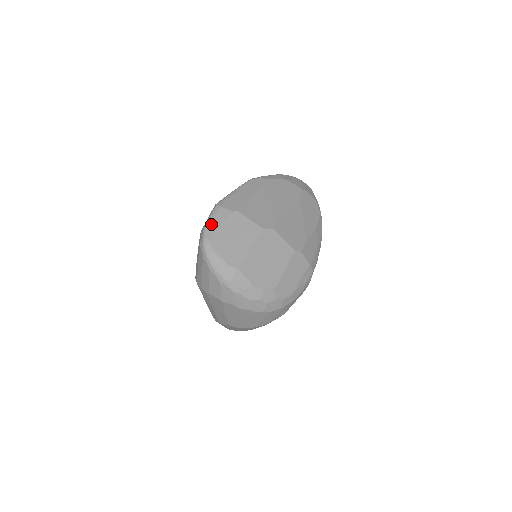
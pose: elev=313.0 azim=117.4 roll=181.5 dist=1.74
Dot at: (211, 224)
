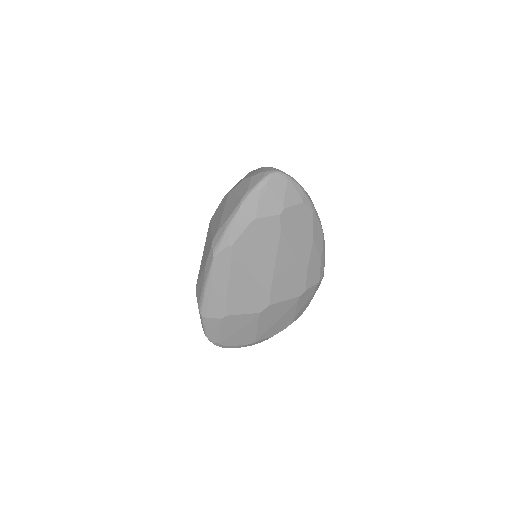
Dot at: (210, 333)
